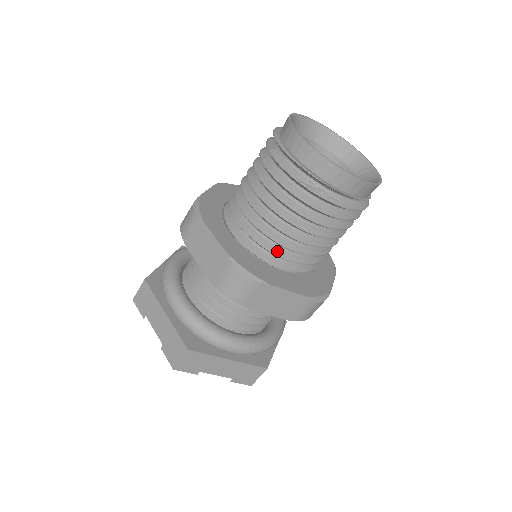
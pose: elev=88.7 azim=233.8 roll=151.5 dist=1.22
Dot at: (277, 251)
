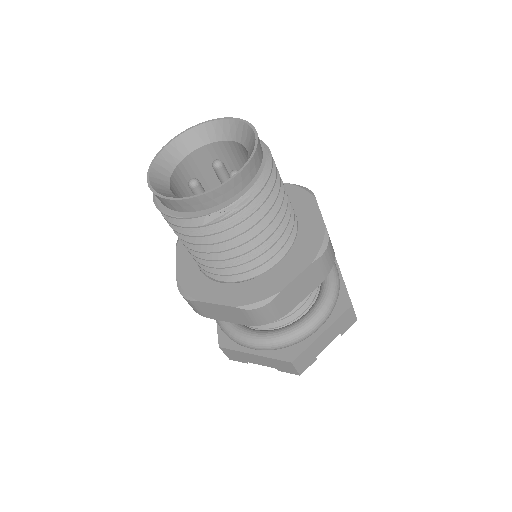
Dot at: (259, 262)
